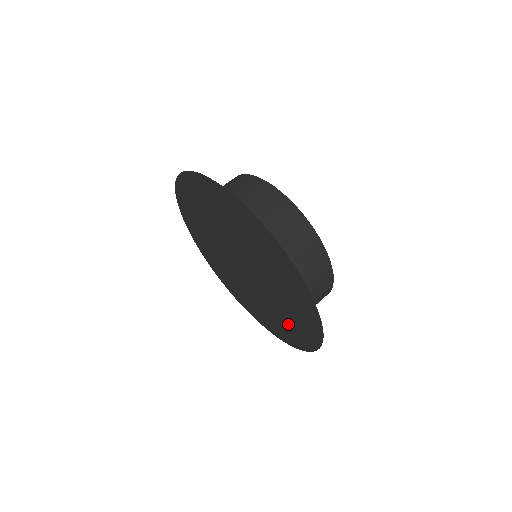
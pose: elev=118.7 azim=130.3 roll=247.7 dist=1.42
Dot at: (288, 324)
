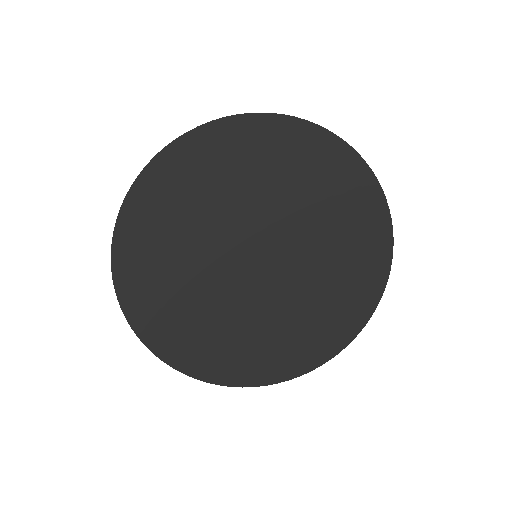
Dot at: (325, 316)
